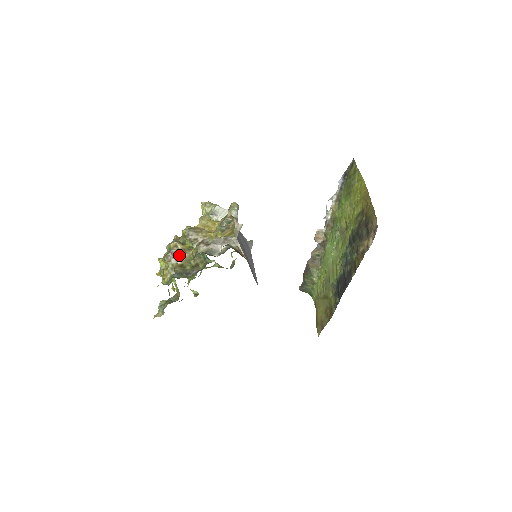
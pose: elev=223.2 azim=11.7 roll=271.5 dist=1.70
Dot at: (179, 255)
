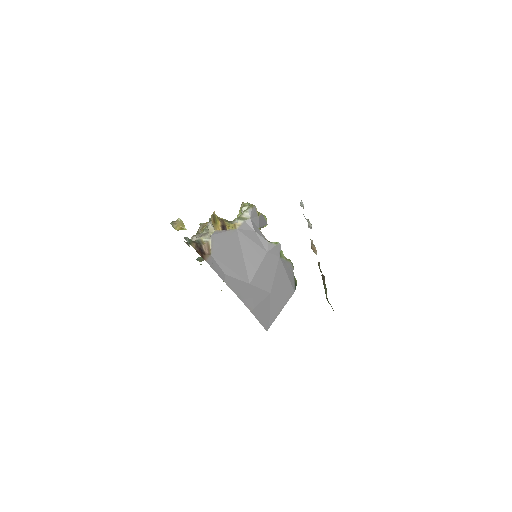
Dot at: occluded
